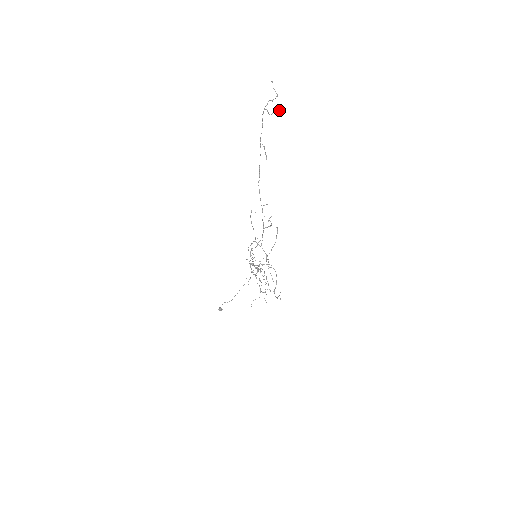
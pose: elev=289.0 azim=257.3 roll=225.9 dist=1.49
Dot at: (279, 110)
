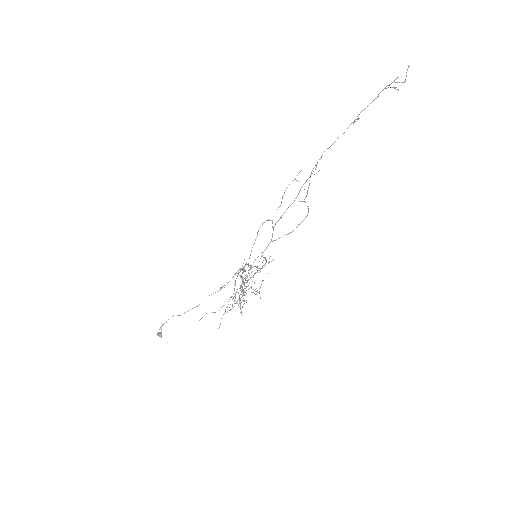
Dot at: occluded
